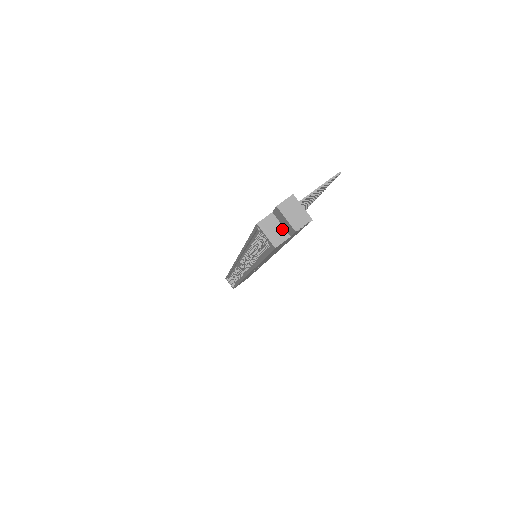
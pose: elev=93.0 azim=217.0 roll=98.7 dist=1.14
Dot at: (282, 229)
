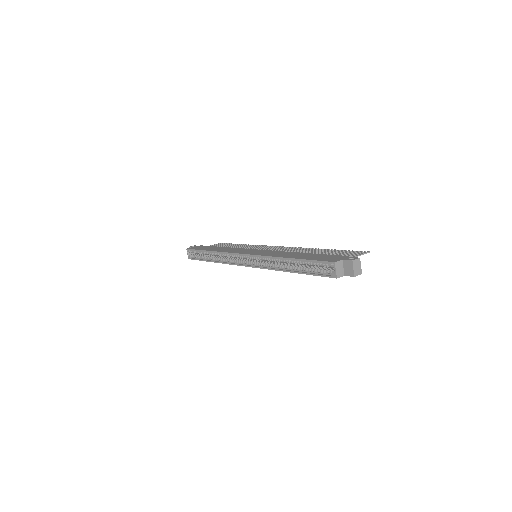
Dot at: (343, 270)
